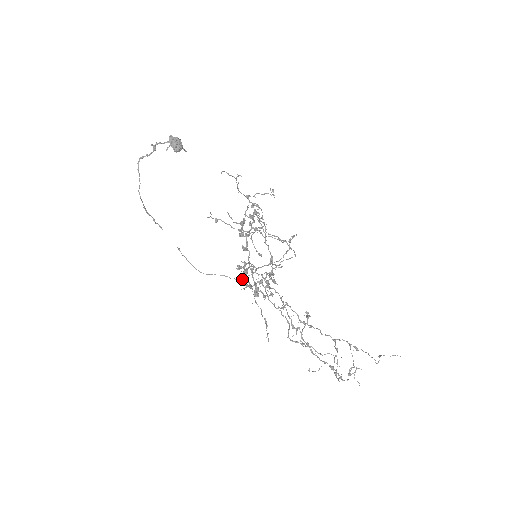
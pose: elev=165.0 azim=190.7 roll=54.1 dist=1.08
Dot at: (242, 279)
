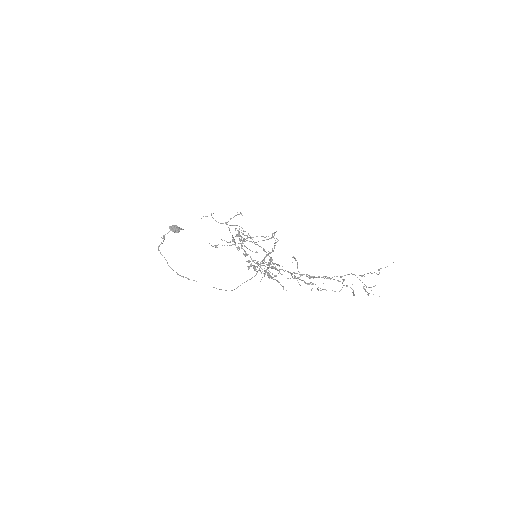
Dot at: (256, 274)
